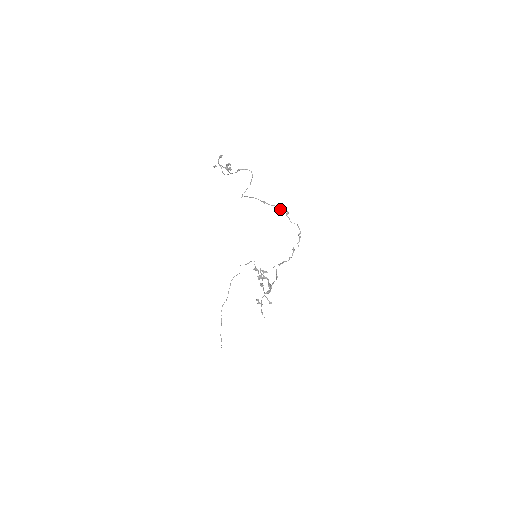
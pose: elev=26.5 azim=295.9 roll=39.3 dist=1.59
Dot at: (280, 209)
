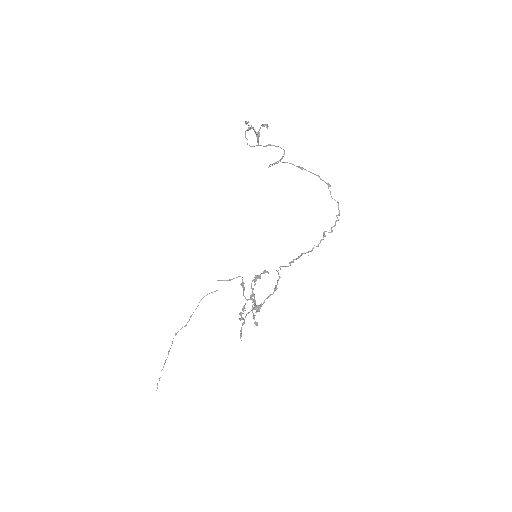
Dot at: (321, 179)
